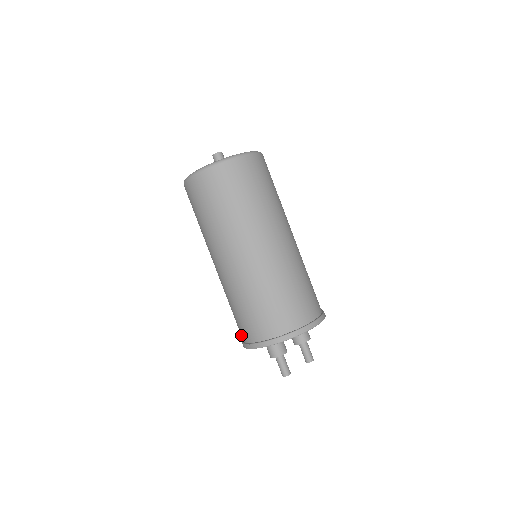
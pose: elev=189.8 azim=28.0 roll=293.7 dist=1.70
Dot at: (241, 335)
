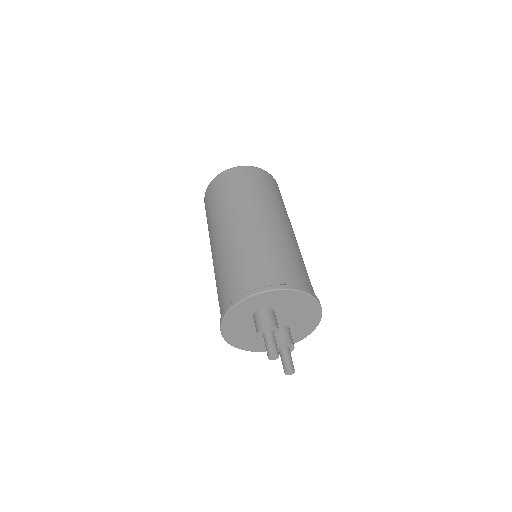
Dot at: (233, 295)
